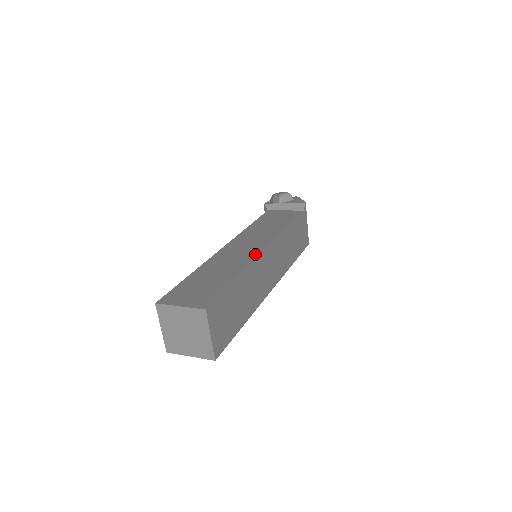
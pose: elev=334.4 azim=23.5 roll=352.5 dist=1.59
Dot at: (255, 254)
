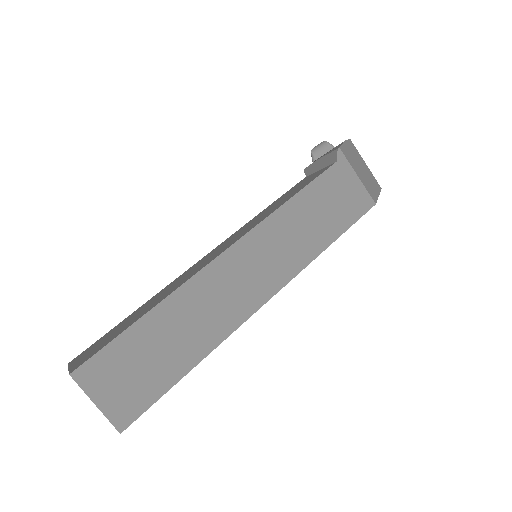
Dot at: (203, 265)
